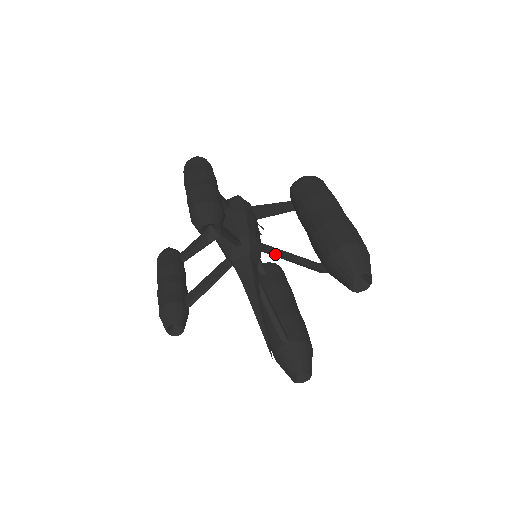
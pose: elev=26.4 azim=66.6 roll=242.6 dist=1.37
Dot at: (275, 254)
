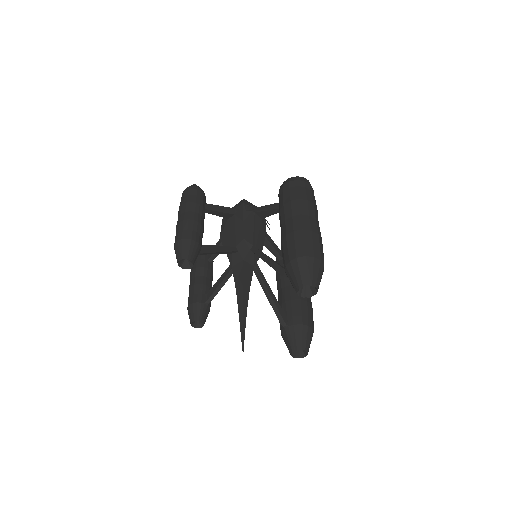
Dot at: occluded
